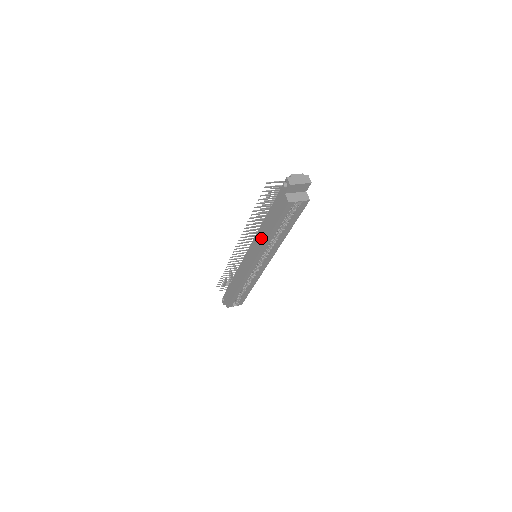
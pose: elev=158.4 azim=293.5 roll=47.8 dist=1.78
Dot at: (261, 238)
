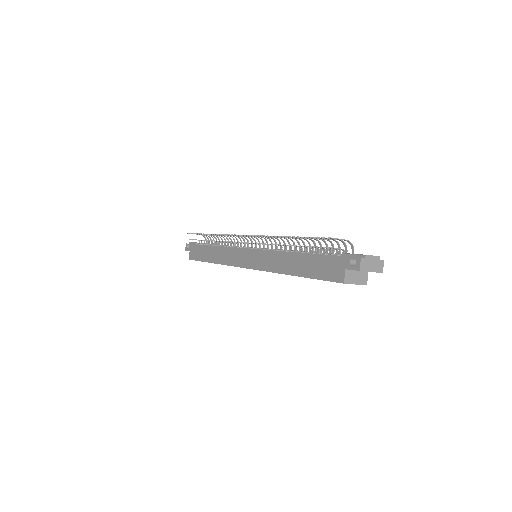
Dot at: (278, 263)
